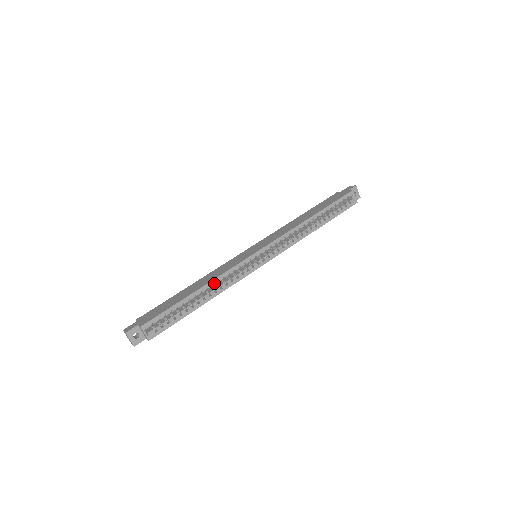
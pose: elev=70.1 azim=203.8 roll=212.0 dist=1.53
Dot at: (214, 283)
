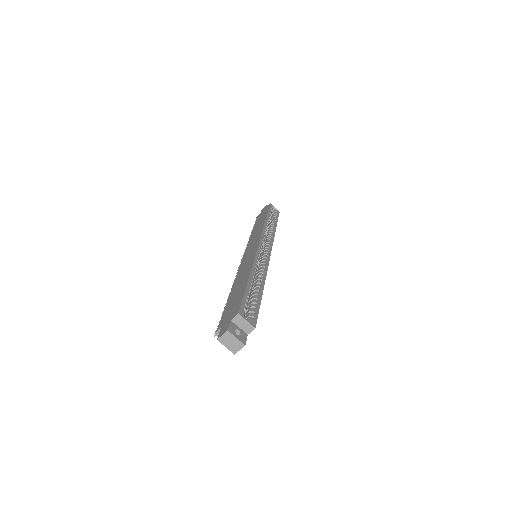
Dot at: (255, 269)
